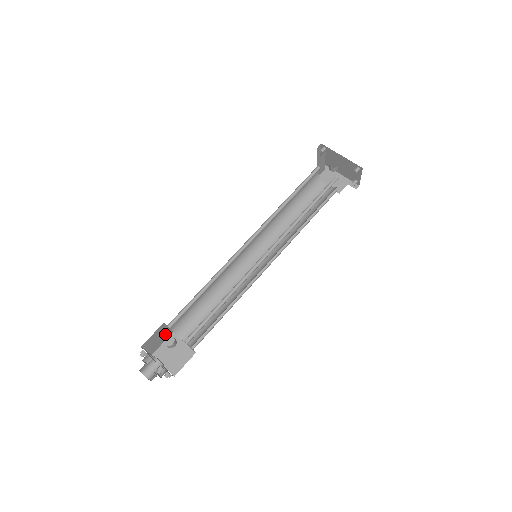
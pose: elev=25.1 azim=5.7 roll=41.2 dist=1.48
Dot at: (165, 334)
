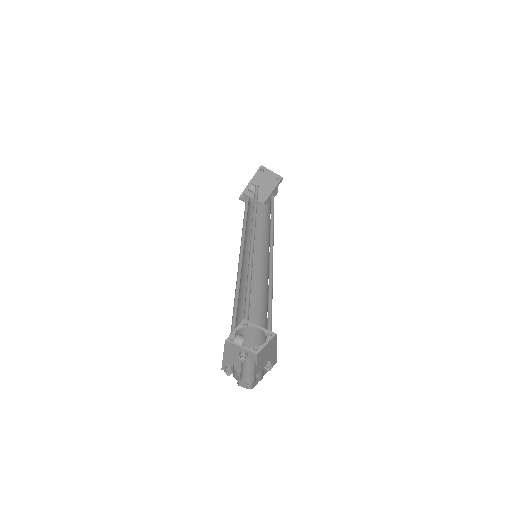
Dot at: occluded
